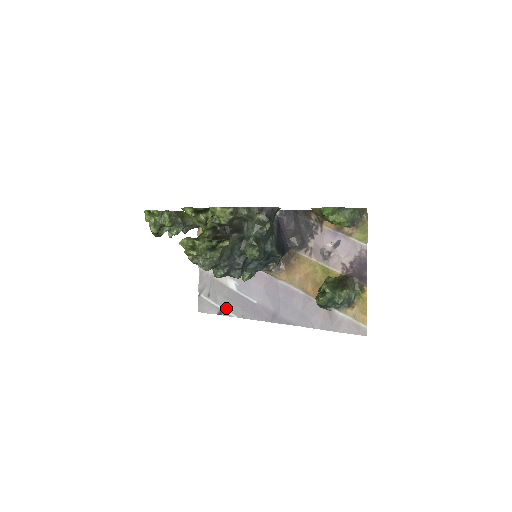
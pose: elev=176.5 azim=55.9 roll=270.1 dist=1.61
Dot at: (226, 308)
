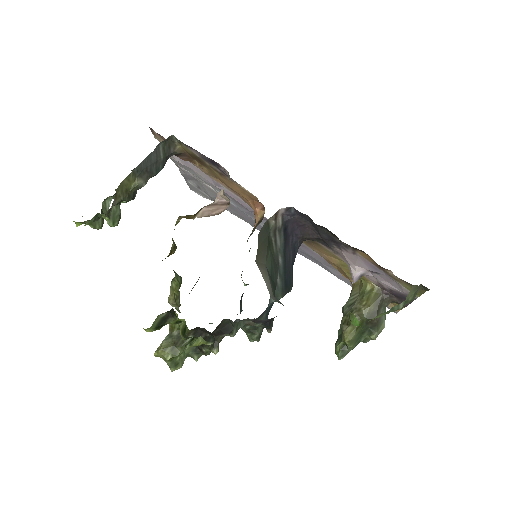
Dot at: occluded
